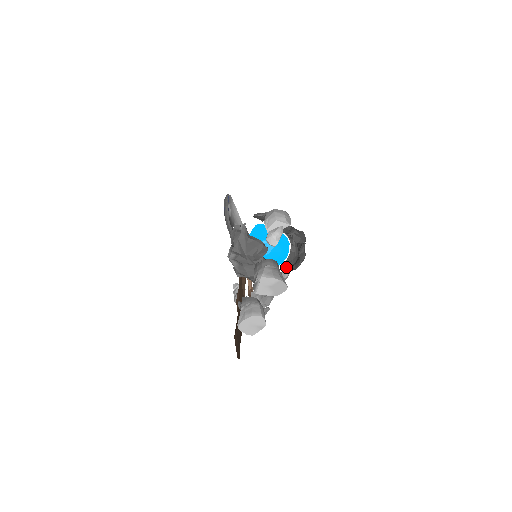
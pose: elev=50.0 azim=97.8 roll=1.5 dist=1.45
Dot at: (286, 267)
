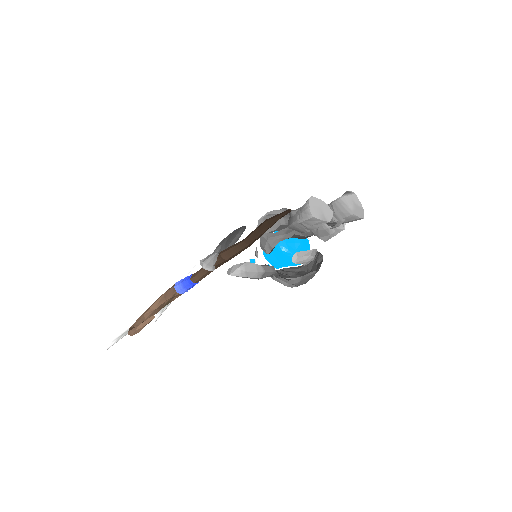
Dot at: occluded
